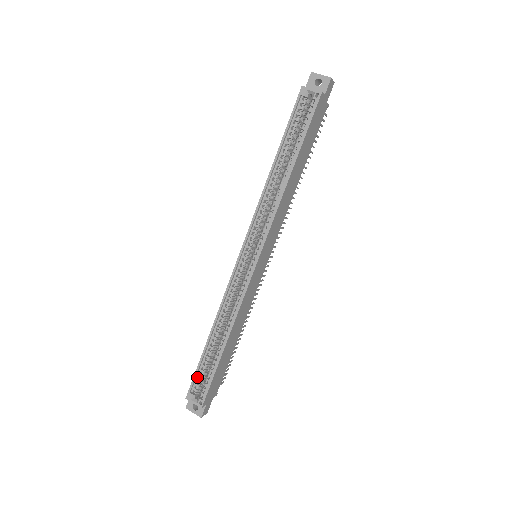
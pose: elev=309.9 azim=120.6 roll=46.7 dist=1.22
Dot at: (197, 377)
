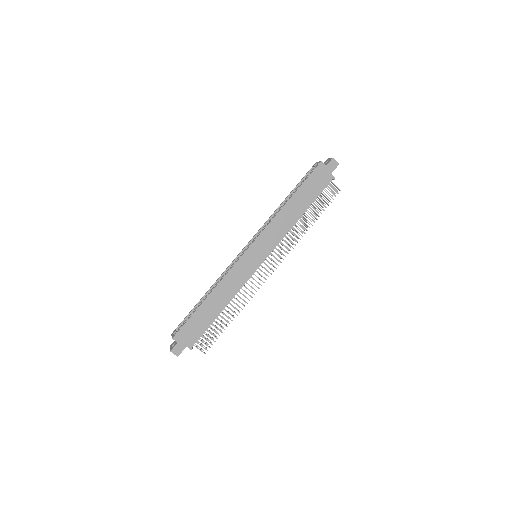
Dot at: (185, 321)
